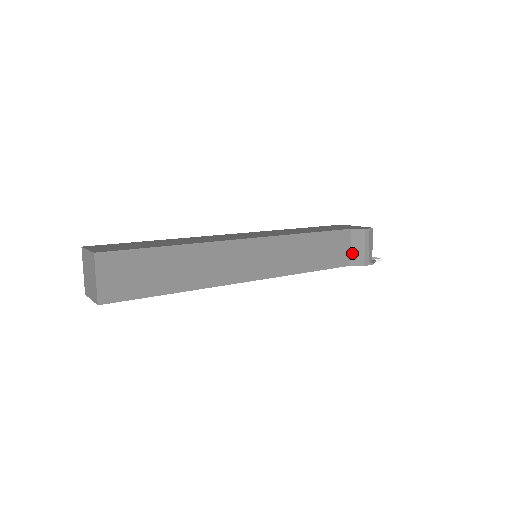
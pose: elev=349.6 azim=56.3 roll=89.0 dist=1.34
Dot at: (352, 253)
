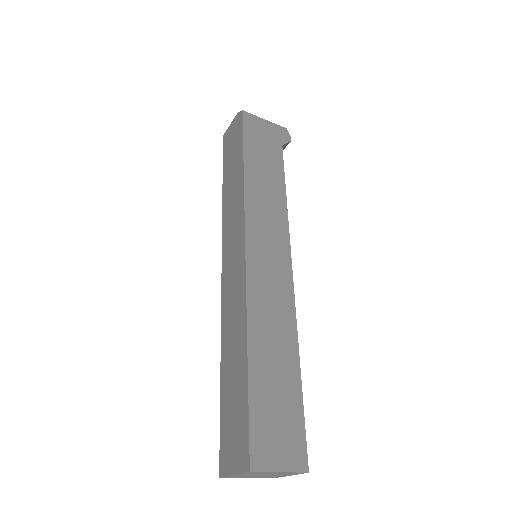
Dot at: occluded
